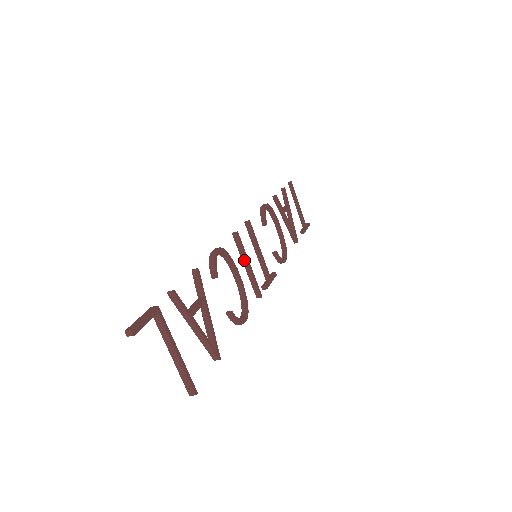
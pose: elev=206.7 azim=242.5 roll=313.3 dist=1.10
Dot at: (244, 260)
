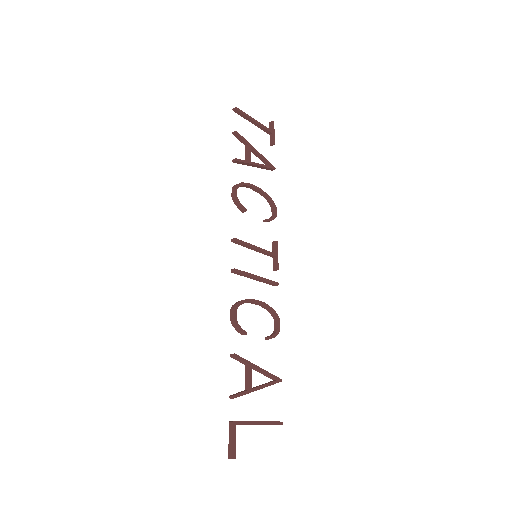
Dot at: (251, 278)
